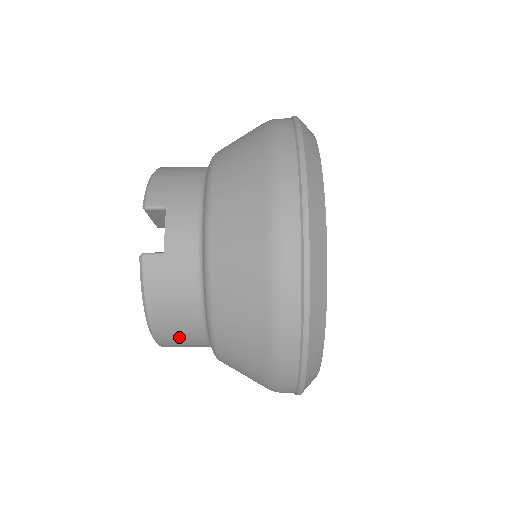
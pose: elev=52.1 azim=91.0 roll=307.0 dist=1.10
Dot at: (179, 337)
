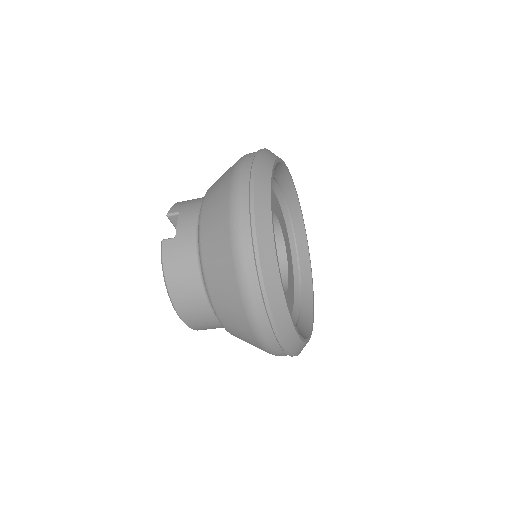
Dot at: (191, 304)
